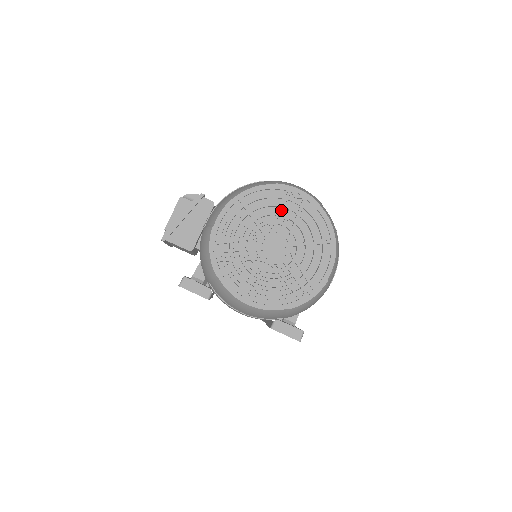
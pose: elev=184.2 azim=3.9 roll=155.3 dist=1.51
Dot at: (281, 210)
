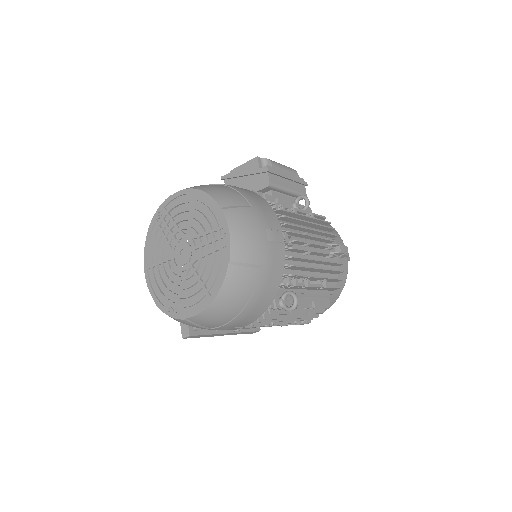
Dot at: (207, 233)
